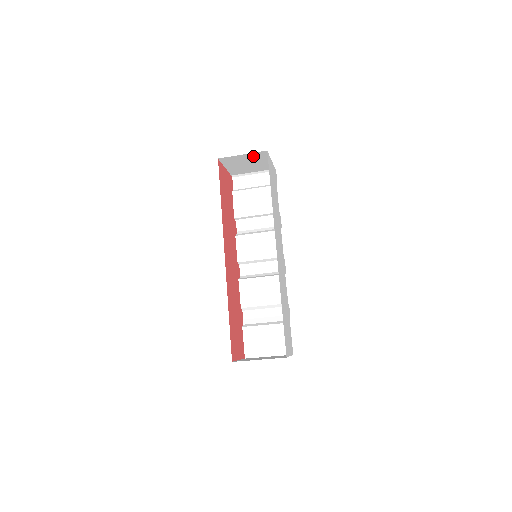
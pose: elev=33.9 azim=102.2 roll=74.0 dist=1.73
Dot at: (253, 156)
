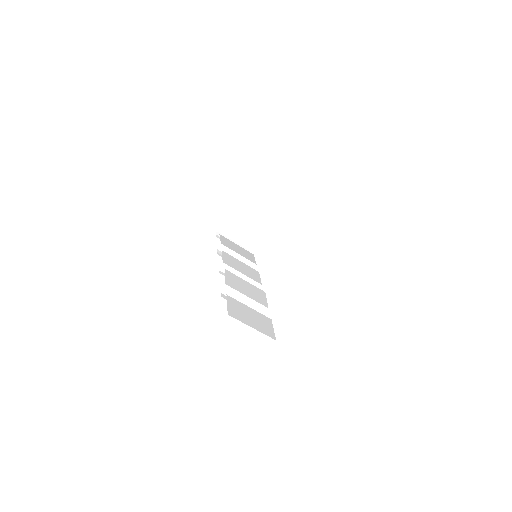
Dot at: (262, 214)
